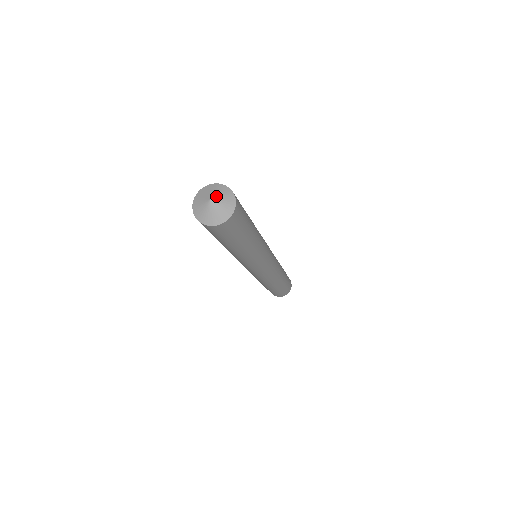
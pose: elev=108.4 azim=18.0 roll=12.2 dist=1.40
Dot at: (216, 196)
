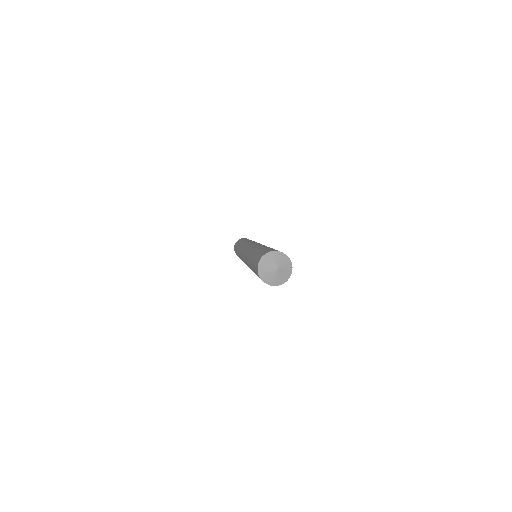
Dot at: (277, 264)
